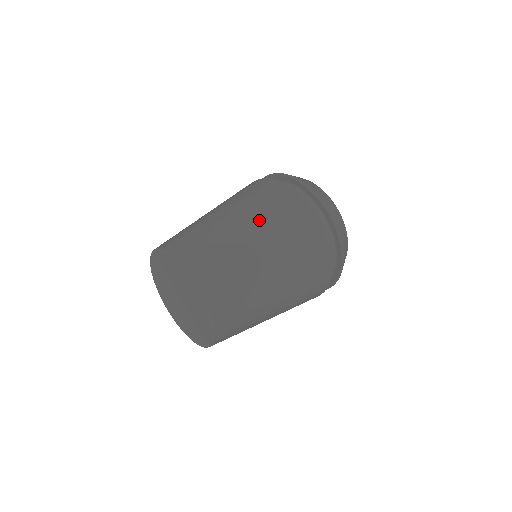
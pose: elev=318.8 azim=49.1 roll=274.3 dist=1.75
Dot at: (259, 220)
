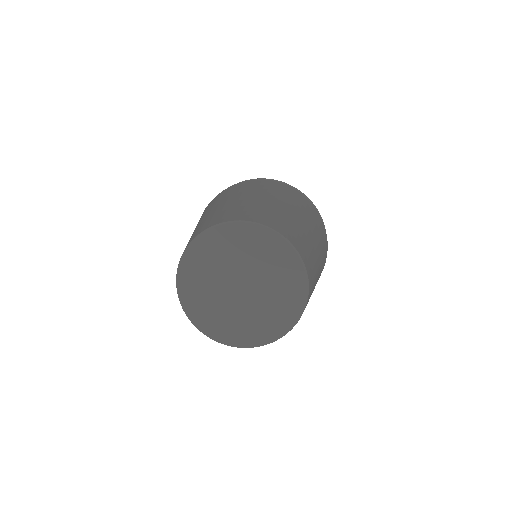
Dot at: (279, 197)
